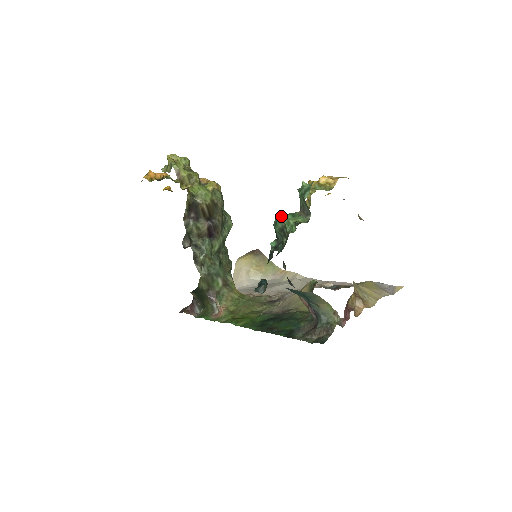
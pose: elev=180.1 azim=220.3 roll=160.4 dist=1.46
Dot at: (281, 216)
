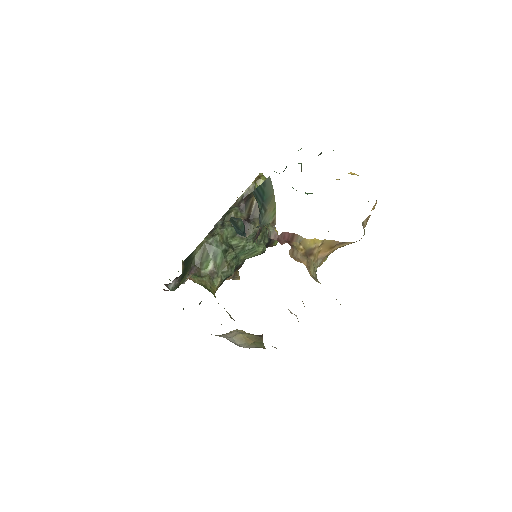
Dot at: (299, 163)
